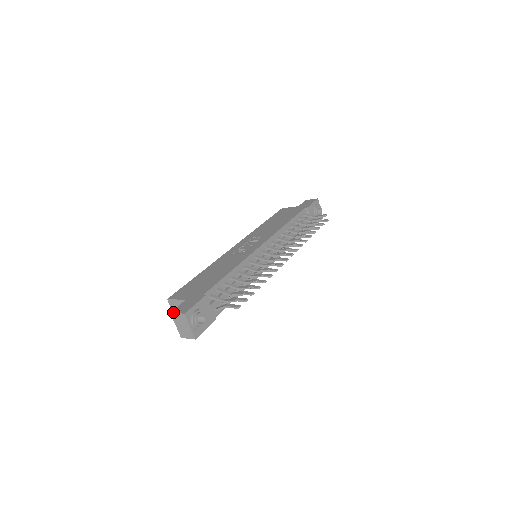
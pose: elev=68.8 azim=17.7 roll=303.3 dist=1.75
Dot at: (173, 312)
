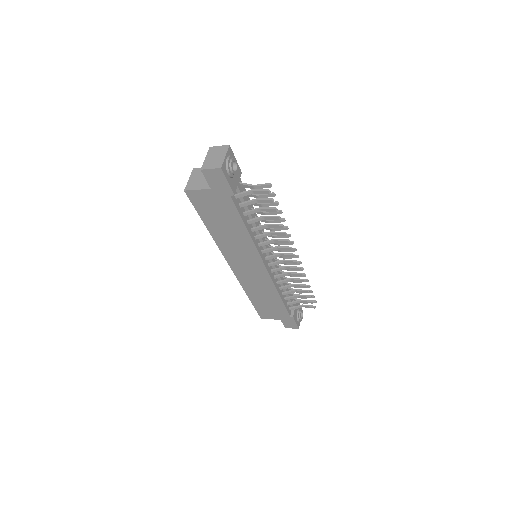
Dot at: (214, 147)
